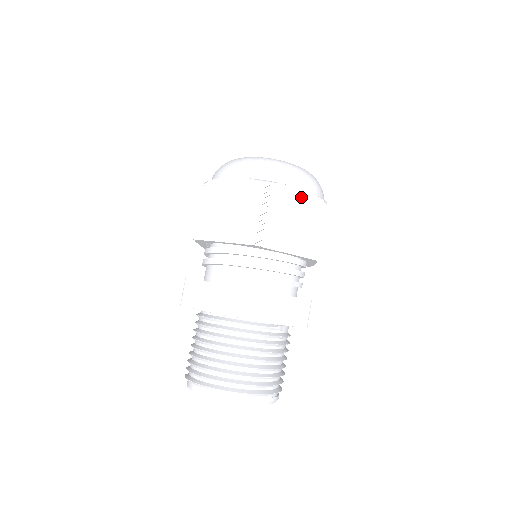
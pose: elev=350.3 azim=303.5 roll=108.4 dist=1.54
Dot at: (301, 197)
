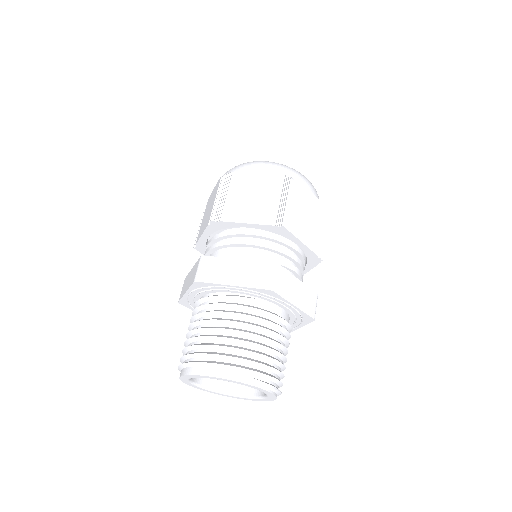
Dot at: (262, 177)
